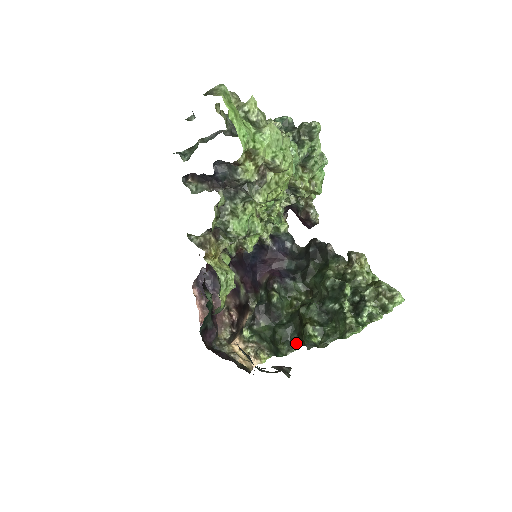
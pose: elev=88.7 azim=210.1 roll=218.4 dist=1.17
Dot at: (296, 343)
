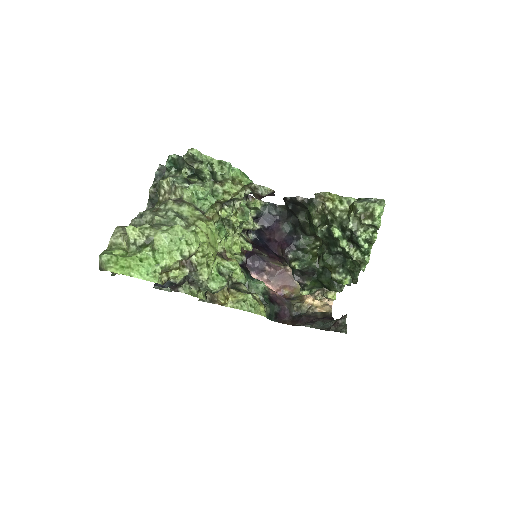
Dot at: occluded
